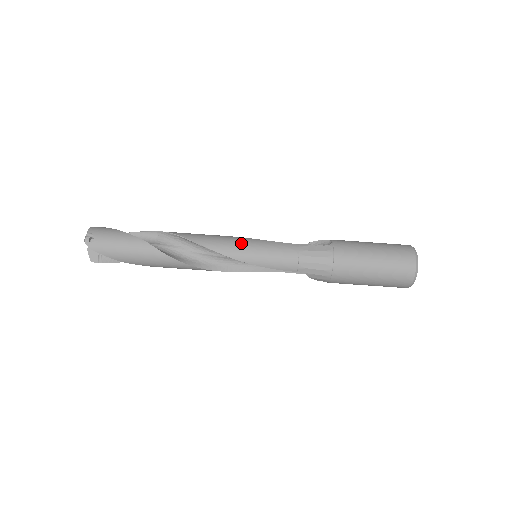
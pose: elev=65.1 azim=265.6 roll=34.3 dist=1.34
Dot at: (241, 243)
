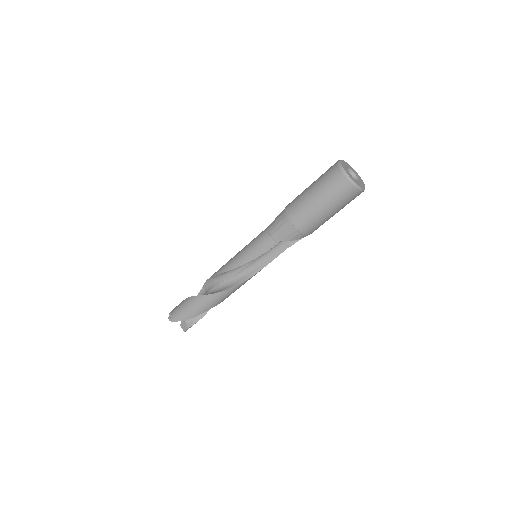
Dot at: (237, 255)
